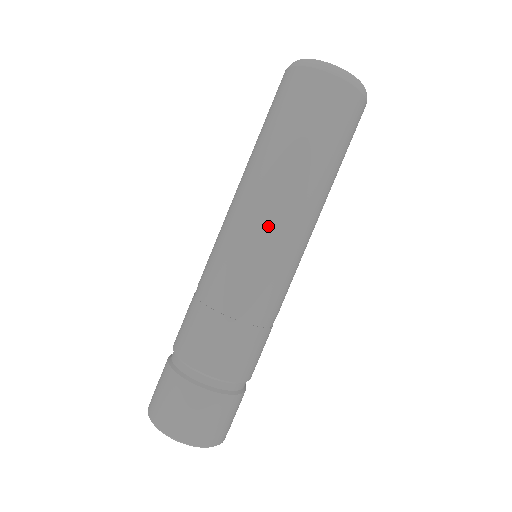
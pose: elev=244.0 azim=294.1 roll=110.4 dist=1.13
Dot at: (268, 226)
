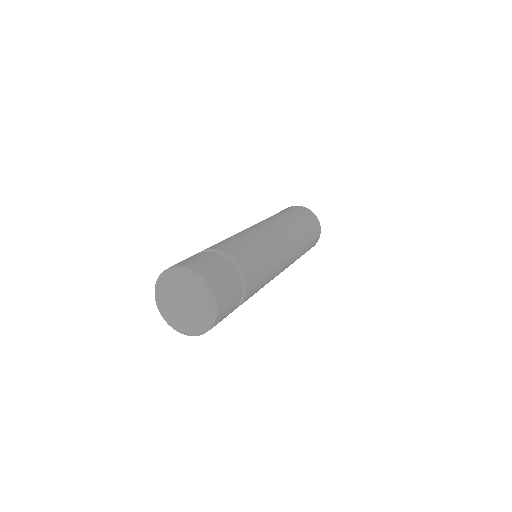
Dot at: (280, 230)
